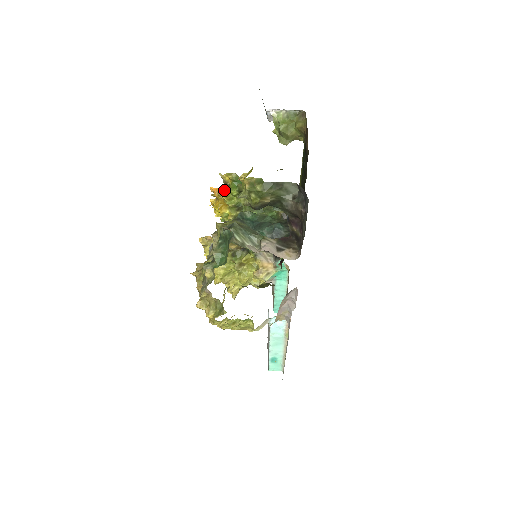
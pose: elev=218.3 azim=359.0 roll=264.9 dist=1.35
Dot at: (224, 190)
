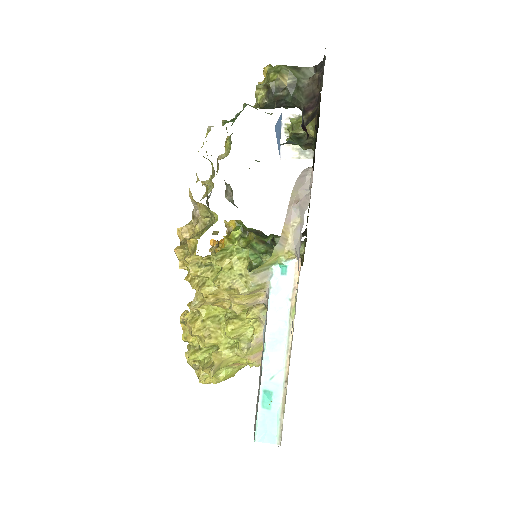
Dot at: (226, 236)
